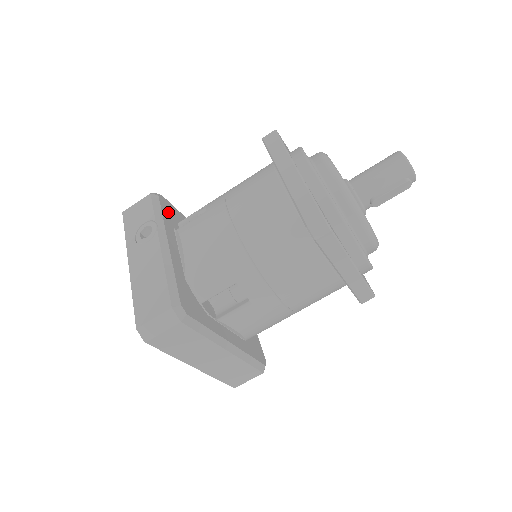
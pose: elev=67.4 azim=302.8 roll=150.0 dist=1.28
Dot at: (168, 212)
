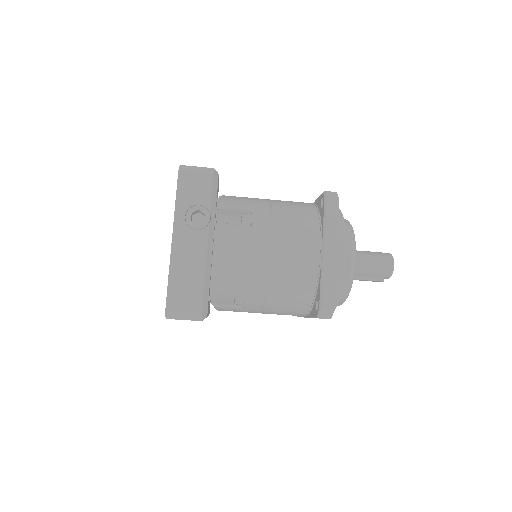
Dot at: occluded
